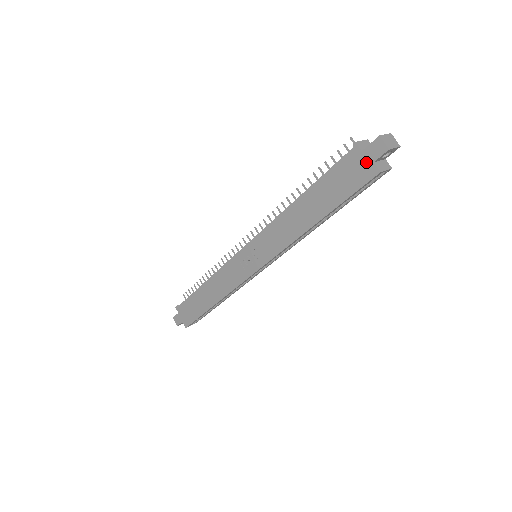
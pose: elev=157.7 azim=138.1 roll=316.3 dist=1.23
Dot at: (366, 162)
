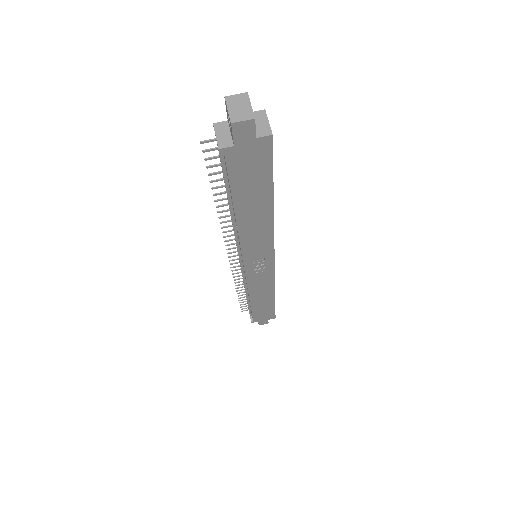
Dot at: (250, 146)
